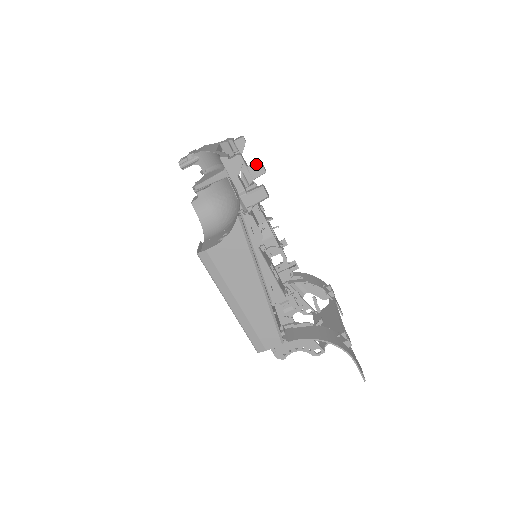
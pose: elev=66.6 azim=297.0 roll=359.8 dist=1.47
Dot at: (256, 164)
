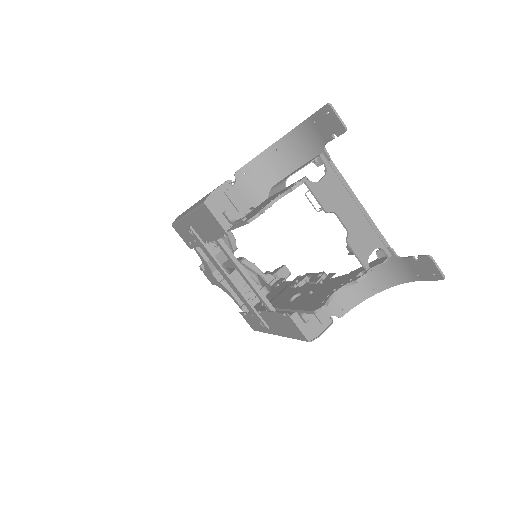
Dot at: occluded
